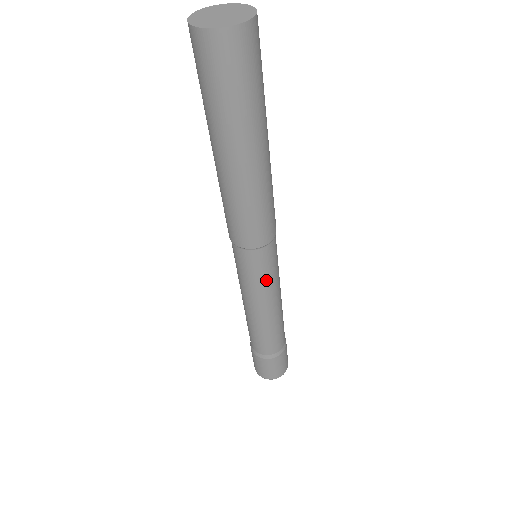
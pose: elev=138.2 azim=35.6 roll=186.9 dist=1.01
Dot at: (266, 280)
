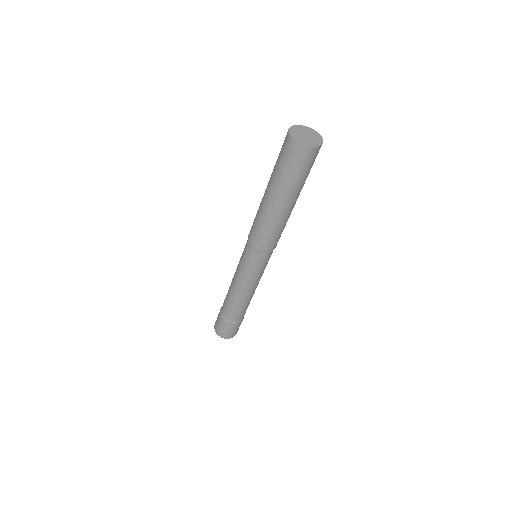
Dot at: (247, 270)
